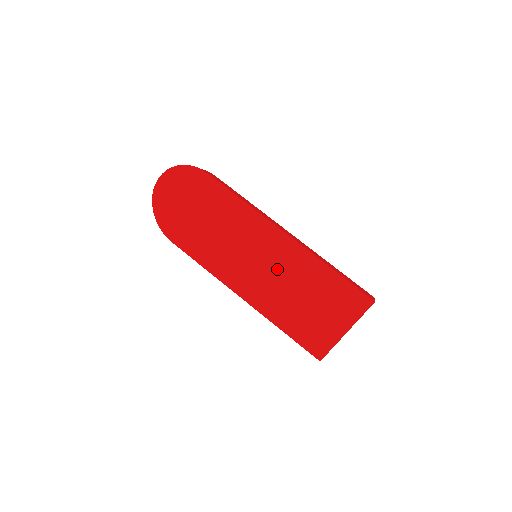
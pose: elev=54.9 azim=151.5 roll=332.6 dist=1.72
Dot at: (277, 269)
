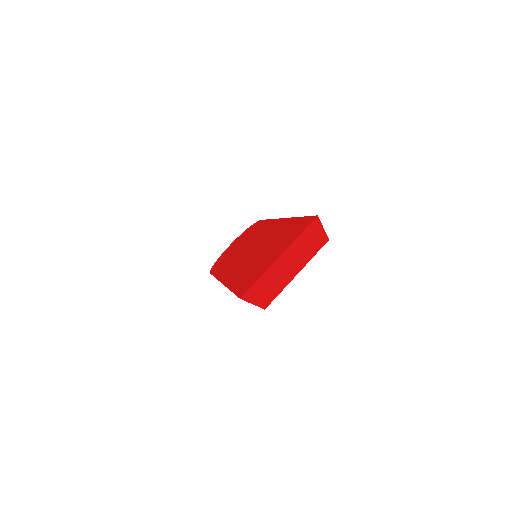
Dot at: (261, 244)
